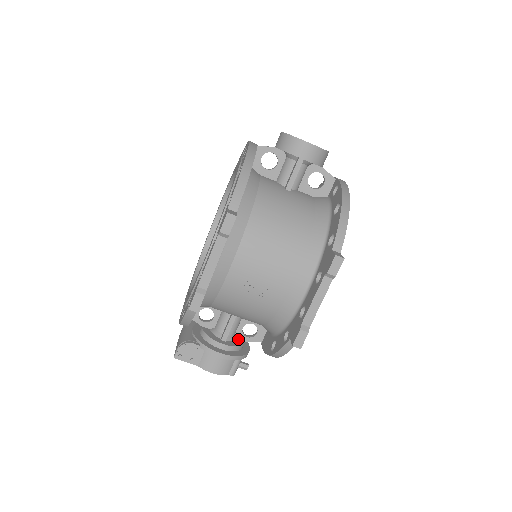
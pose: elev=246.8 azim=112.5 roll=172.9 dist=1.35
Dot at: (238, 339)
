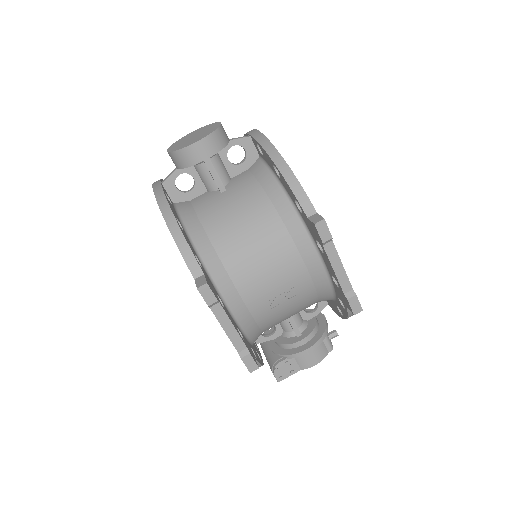
Dot at: (309, 320)
